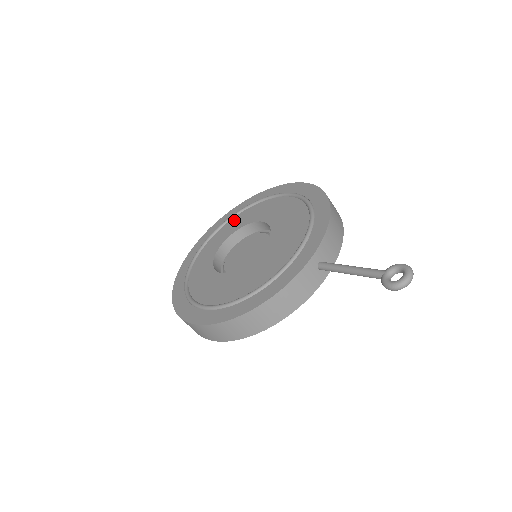
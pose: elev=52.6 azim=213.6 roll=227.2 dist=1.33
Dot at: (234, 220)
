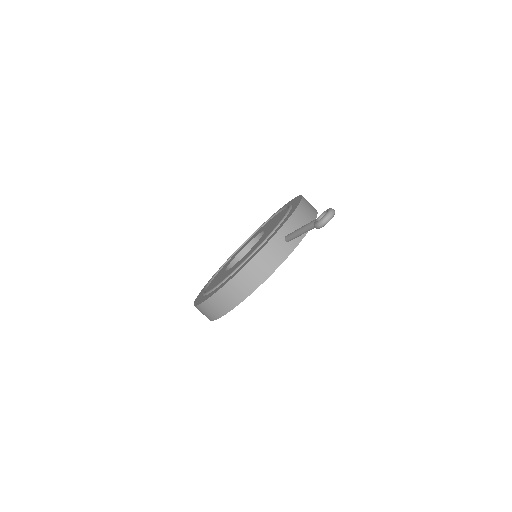
Dot at: occluded
